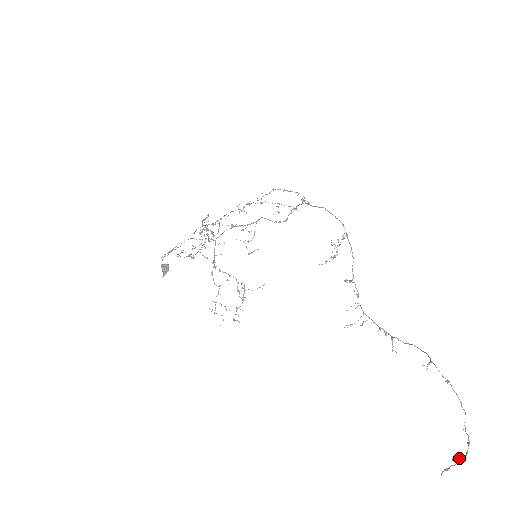
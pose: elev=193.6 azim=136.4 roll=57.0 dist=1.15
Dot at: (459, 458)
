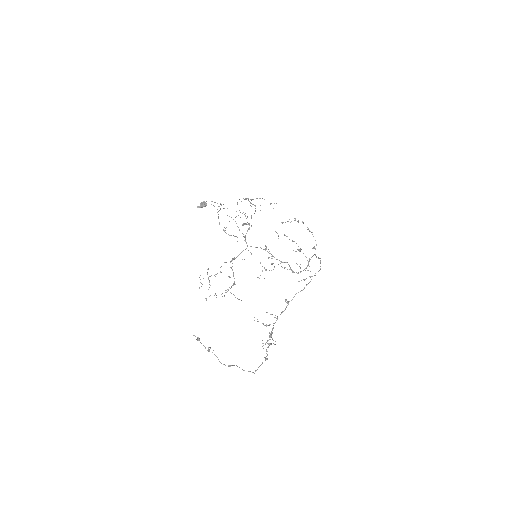
Dot at: occluded
